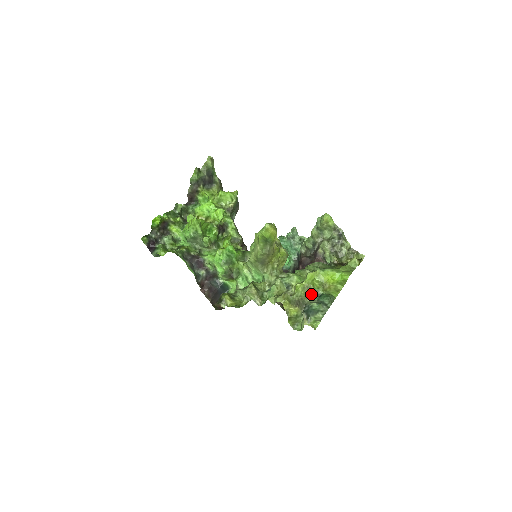
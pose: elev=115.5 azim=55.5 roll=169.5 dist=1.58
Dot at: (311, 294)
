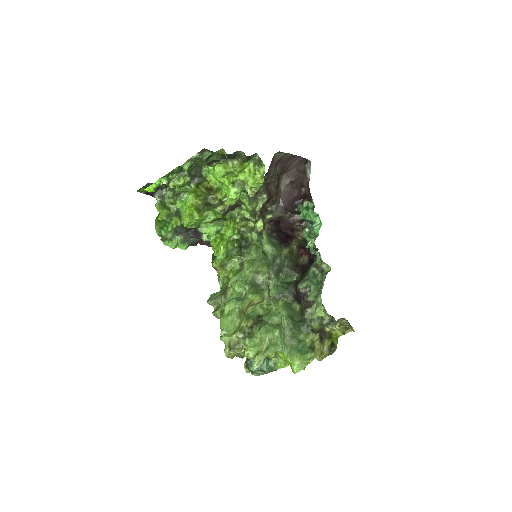
Dot at: occluded
